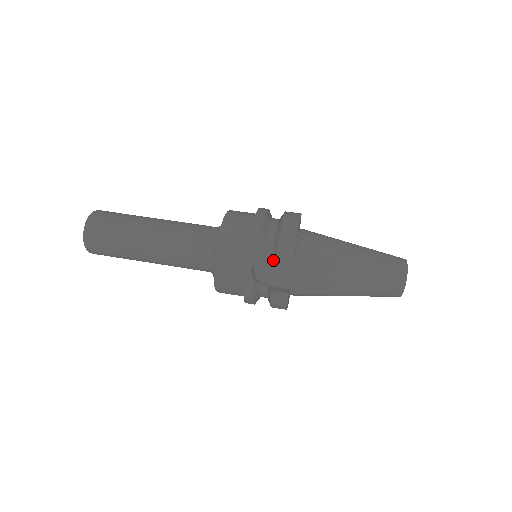
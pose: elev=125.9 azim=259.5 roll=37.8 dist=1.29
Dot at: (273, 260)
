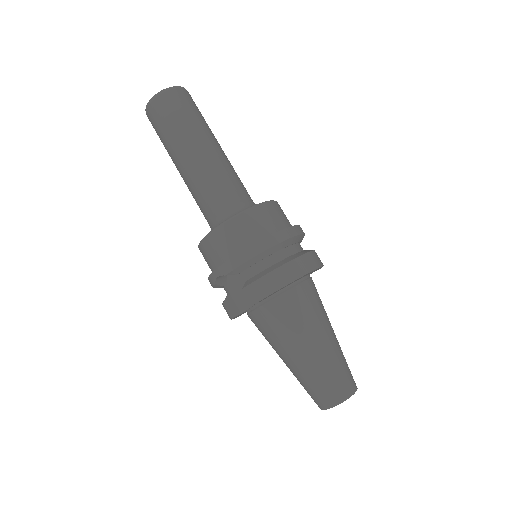
Dot at: occluded
